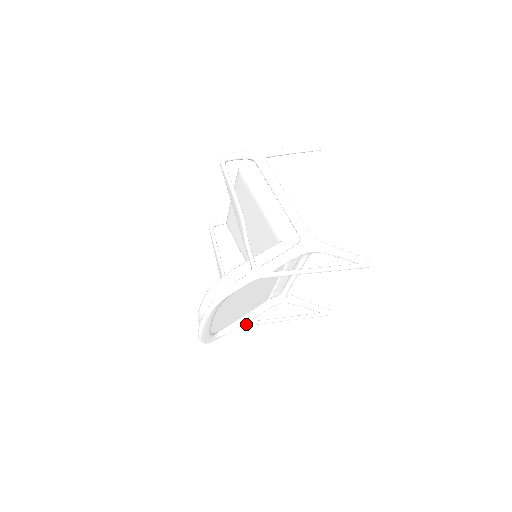
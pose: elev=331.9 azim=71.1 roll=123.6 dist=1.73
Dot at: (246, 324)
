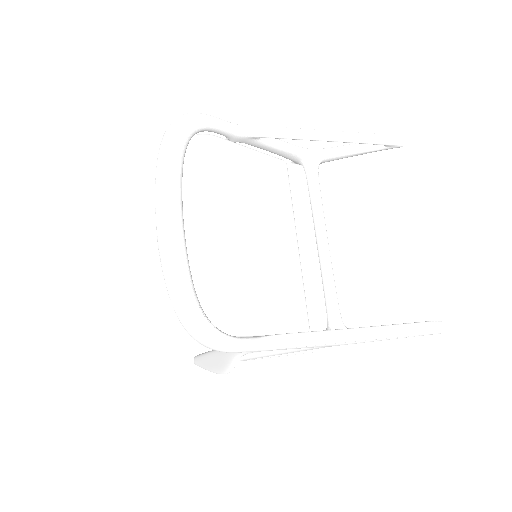
Dot at: (277, 336)
